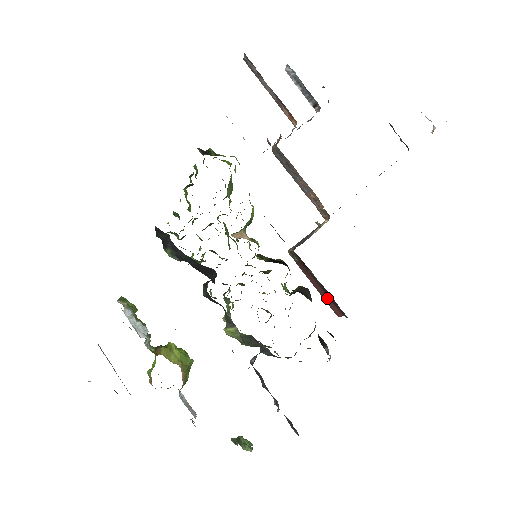
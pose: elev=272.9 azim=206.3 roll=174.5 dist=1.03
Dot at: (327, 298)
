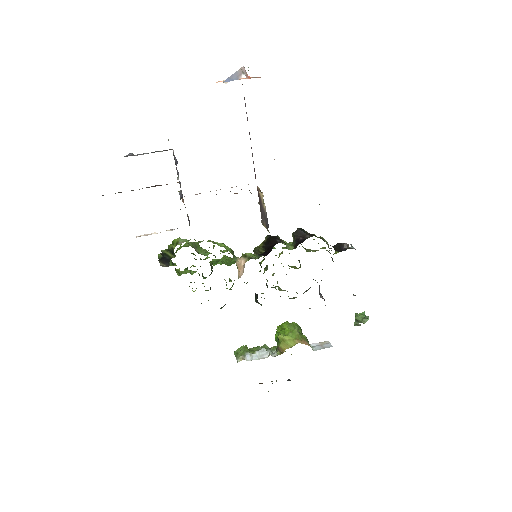
Dot at: occluded
